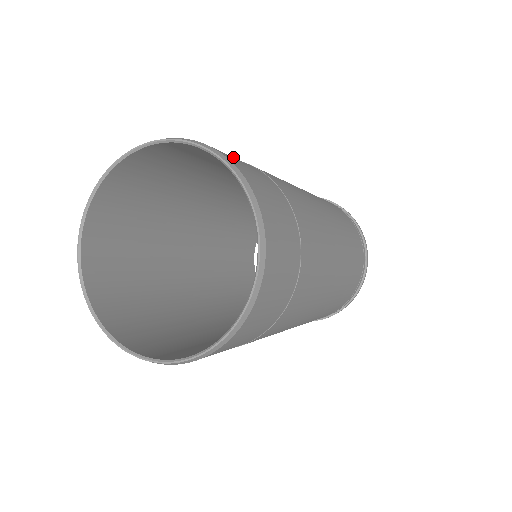
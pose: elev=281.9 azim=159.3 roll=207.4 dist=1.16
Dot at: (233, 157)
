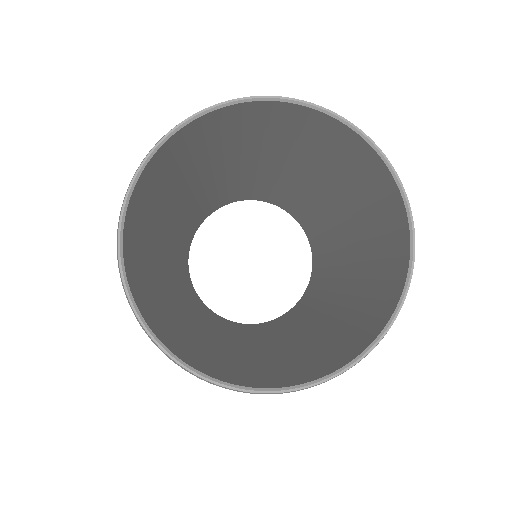
Dot at: occluded
